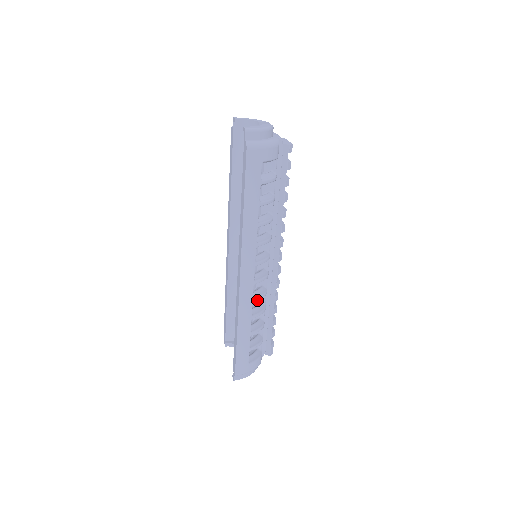
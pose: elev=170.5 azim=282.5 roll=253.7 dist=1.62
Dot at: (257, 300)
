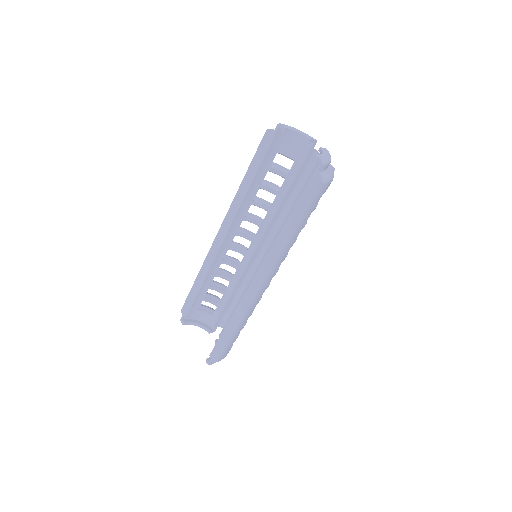
Dot at: occluded
